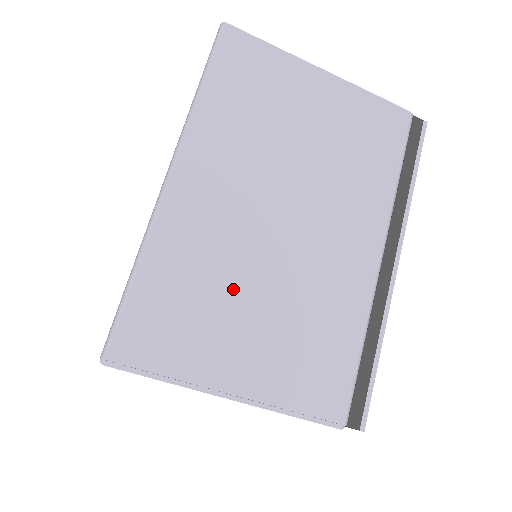
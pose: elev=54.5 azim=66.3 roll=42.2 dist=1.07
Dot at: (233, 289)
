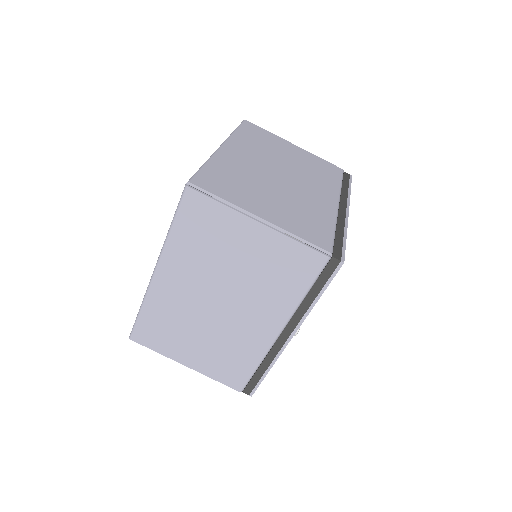
Dot at: (257, 186)
